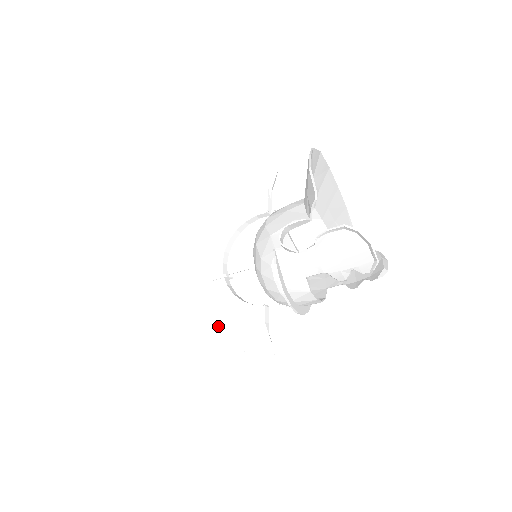
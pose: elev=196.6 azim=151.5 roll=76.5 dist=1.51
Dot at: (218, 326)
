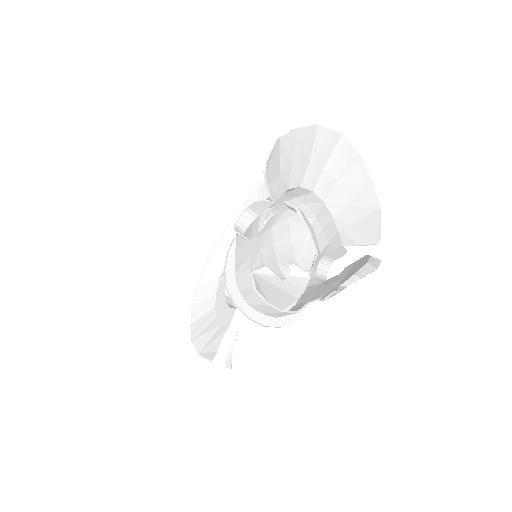
Dot at: (201, 327)
